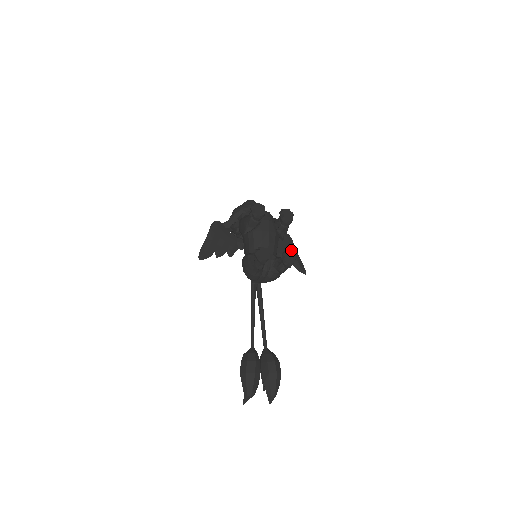
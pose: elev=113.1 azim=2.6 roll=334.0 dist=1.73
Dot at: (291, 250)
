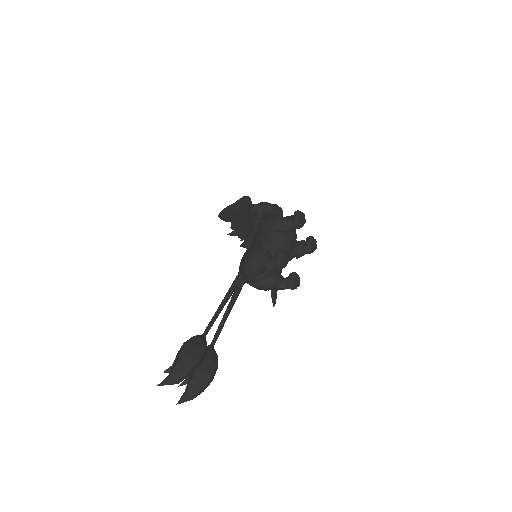
Dot at: occluded
